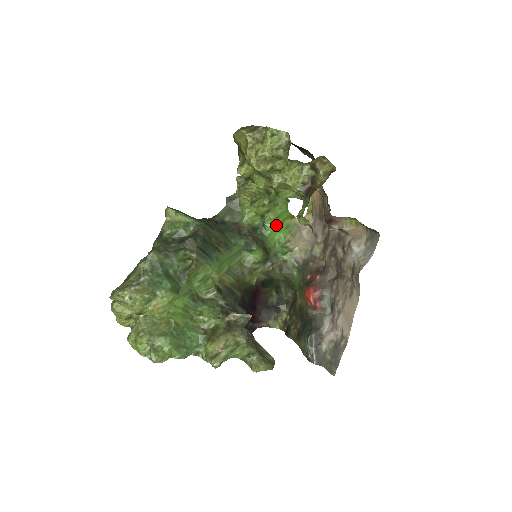
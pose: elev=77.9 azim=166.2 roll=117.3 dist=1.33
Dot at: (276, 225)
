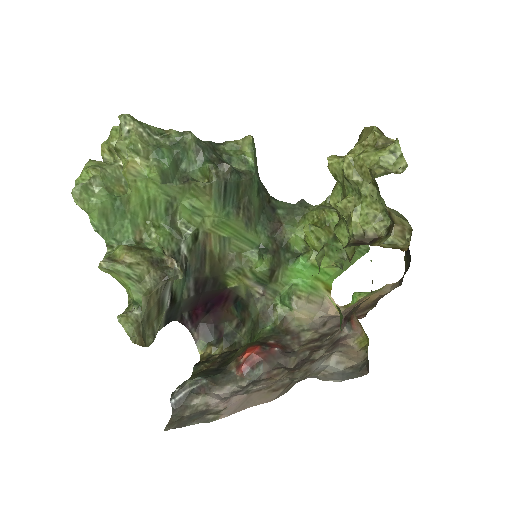
Dot at: (307, 270)
